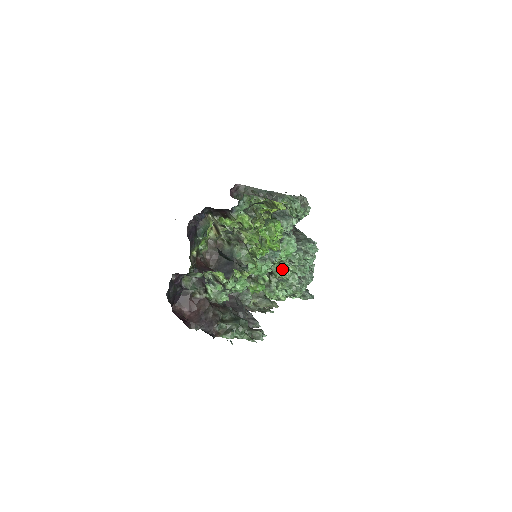
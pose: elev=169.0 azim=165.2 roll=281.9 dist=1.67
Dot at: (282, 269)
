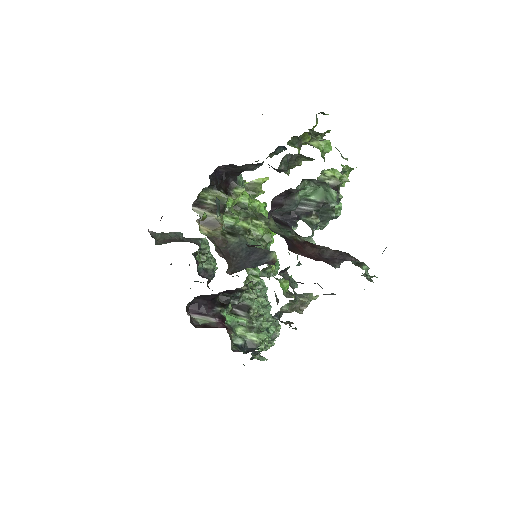
Dot at: (255, 301)
